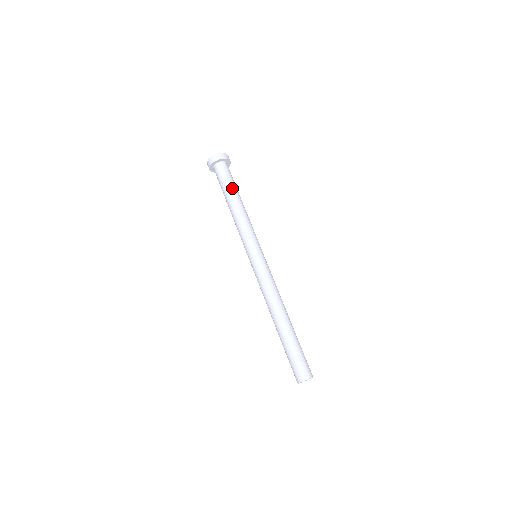
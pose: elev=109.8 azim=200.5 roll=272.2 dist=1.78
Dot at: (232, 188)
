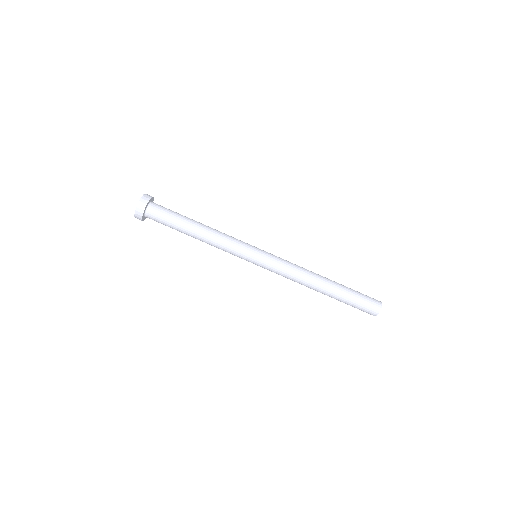
Dot at: (180, 223)
